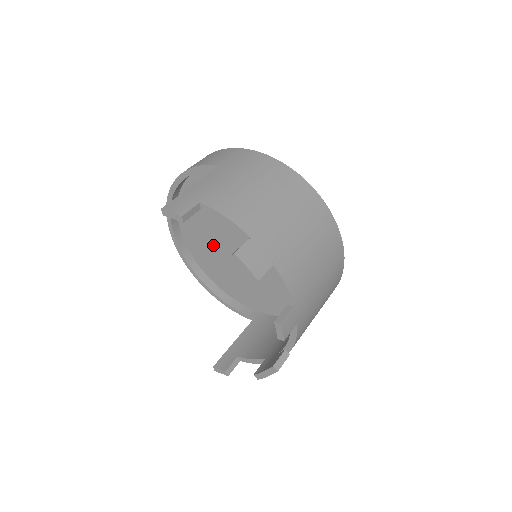
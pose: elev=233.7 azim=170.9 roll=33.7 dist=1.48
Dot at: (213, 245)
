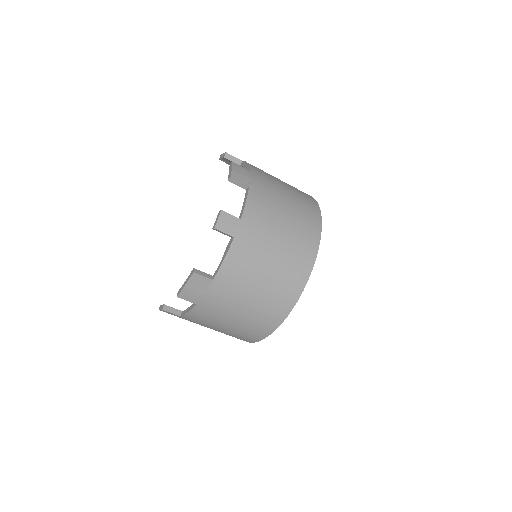
Dot at: occluded
